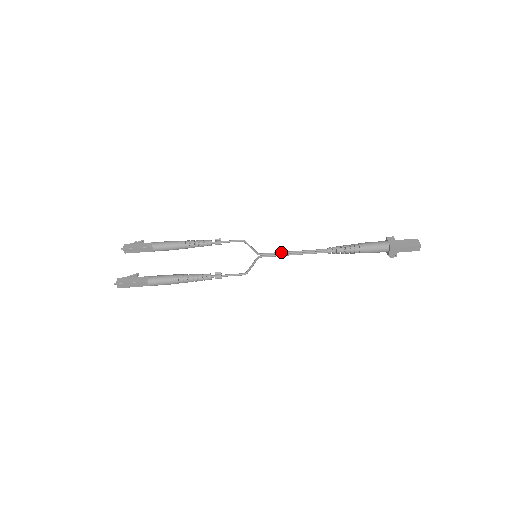
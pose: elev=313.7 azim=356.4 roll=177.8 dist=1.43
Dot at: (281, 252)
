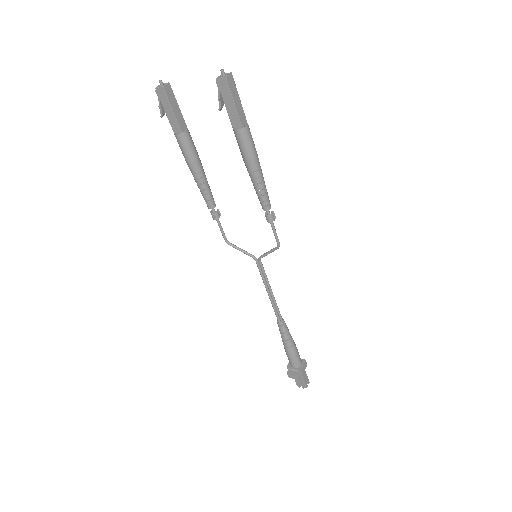
Dot at: (264, 278)
